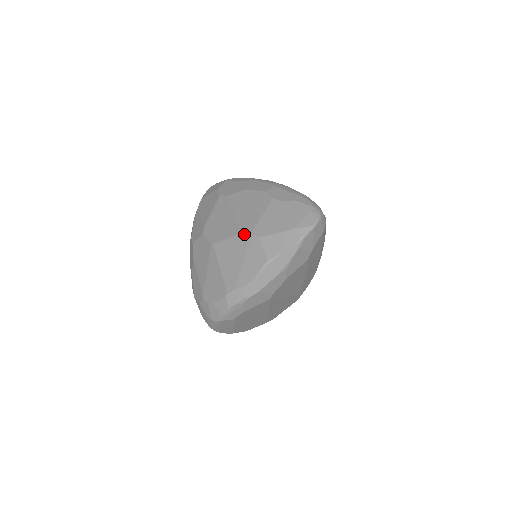
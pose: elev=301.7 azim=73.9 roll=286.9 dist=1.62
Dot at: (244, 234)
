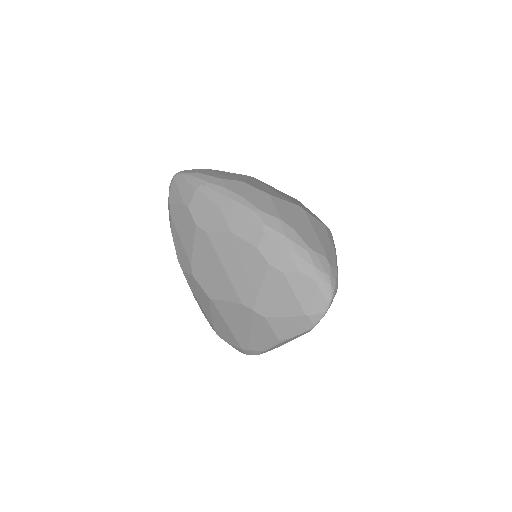
Dot at: (245, 307)
